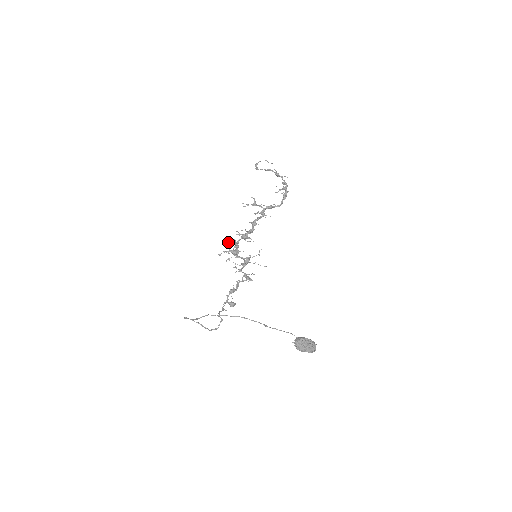
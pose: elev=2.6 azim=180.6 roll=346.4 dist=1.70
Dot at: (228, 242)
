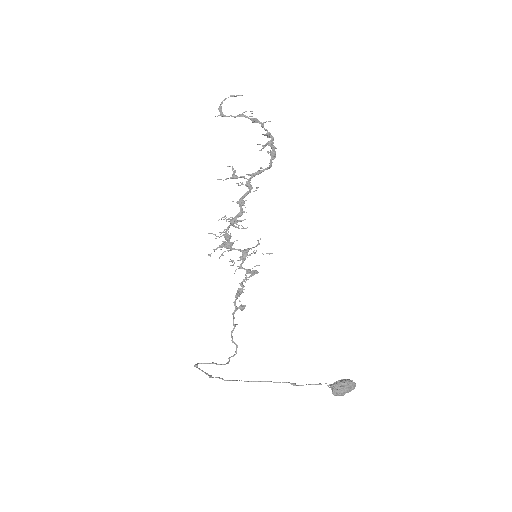
Dot at: (215, 235)
